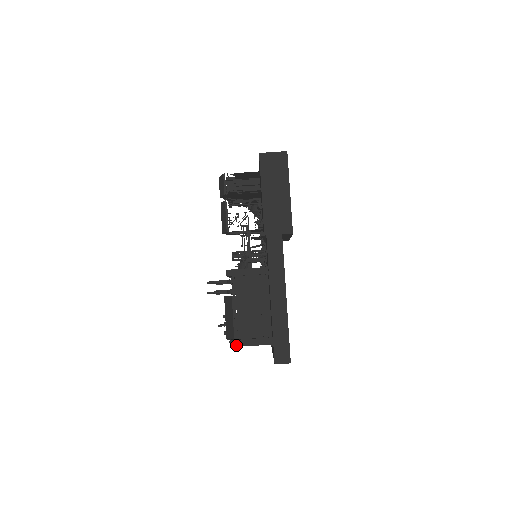
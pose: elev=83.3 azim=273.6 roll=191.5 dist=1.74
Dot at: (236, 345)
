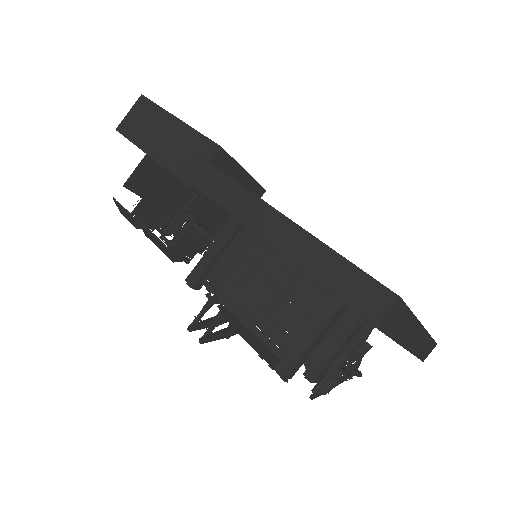
Dot at: (289, 367)
